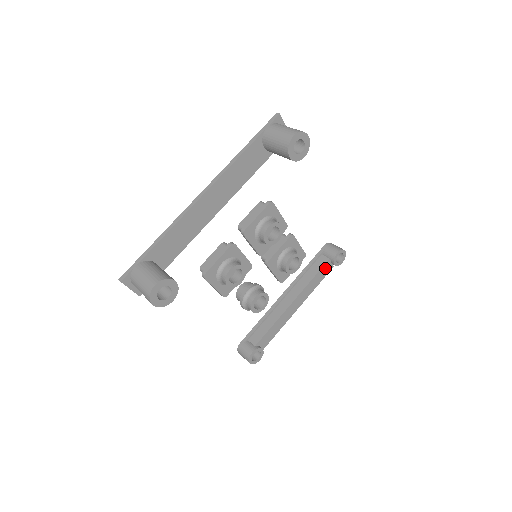
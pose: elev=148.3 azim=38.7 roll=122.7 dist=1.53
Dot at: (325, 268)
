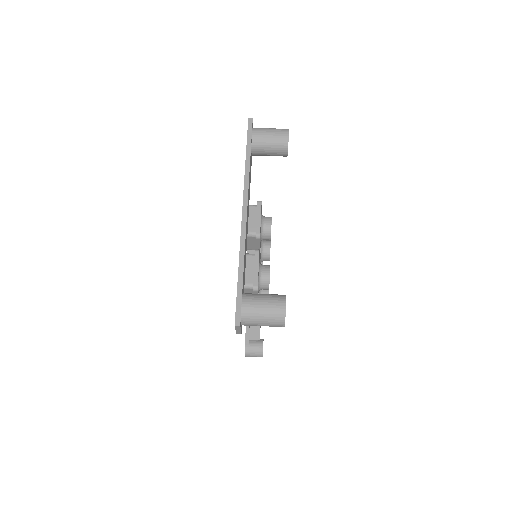
Dot at: occluded
